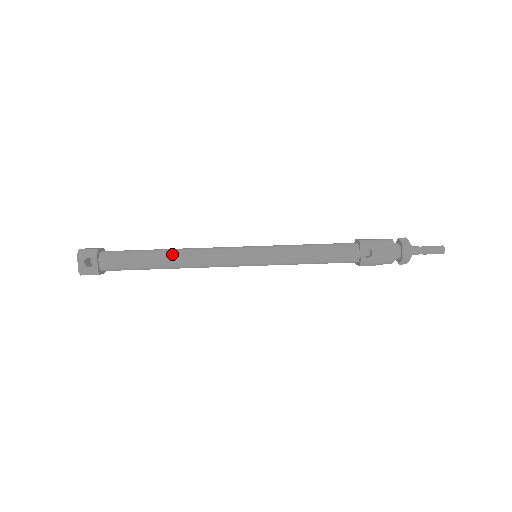
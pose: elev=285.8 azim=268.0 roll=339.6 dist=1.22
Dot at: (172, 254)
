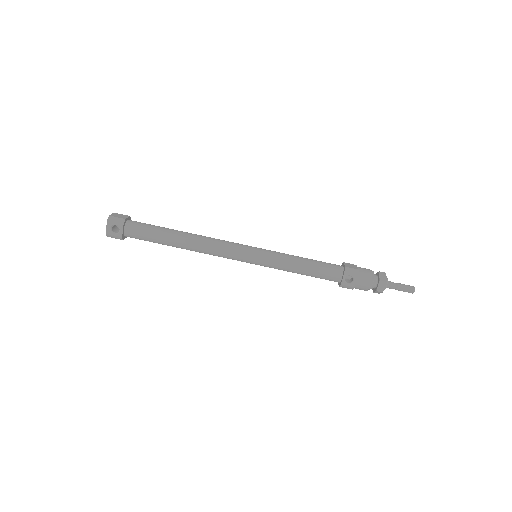
Dot at: (186, 239)
